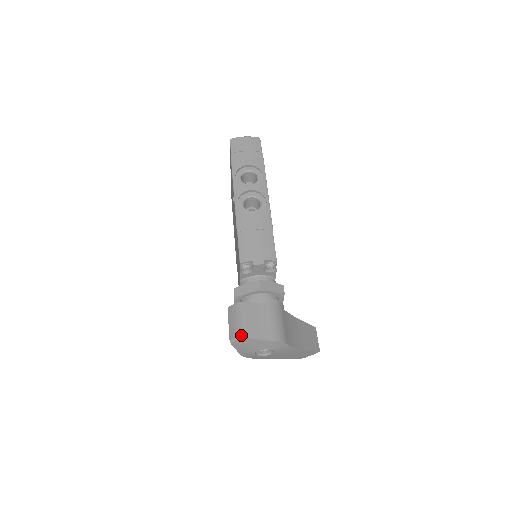
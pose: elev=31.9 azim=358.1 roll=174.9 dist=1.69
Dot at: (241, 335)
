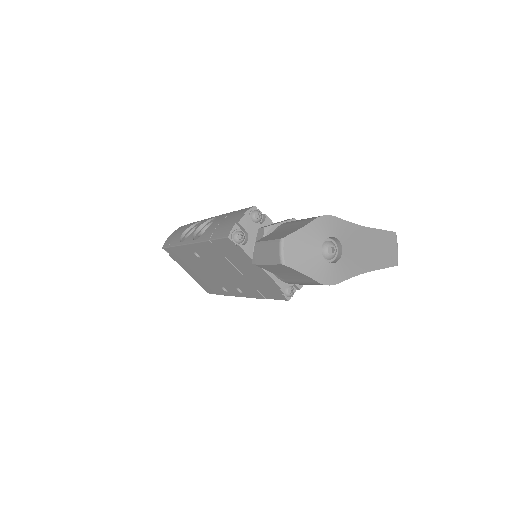
Dot at: (279, 241)
